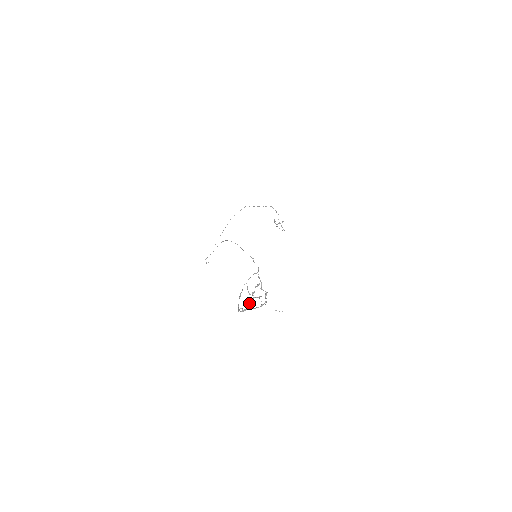
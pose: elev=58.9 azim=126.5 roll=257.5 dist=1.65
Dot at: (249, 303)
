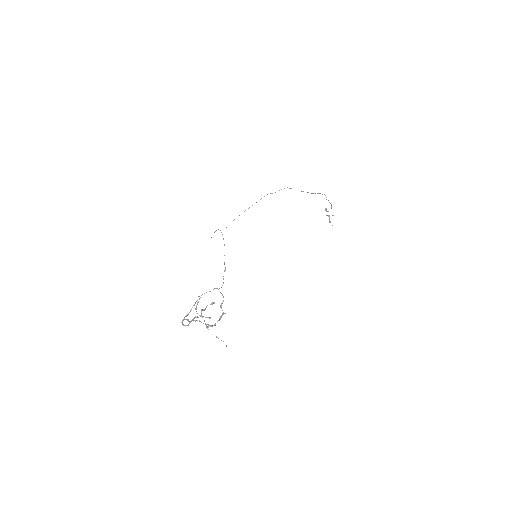
Dot at: (191, 320)
